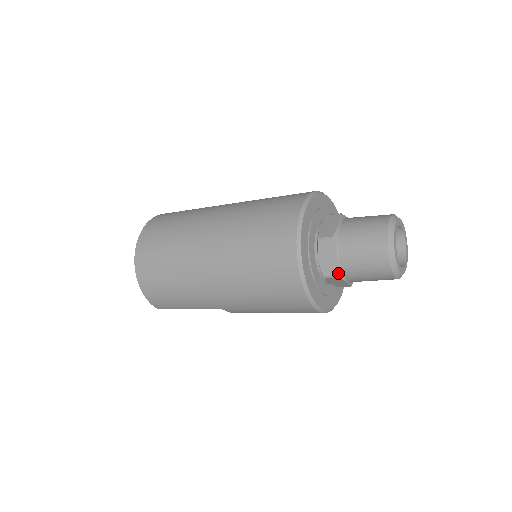
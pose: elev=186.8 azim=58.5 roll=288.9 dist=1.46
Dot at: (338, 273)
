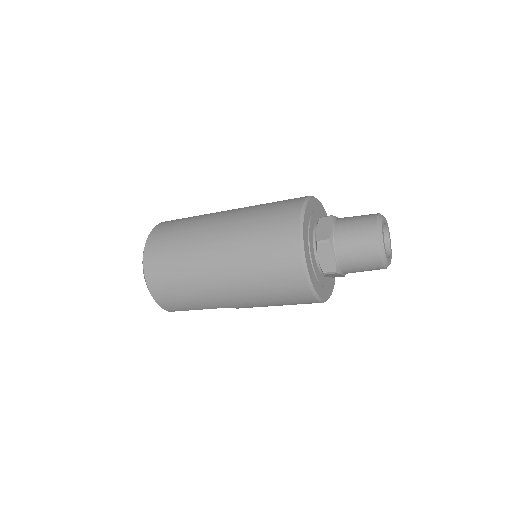
Dot at: (336, 269)
